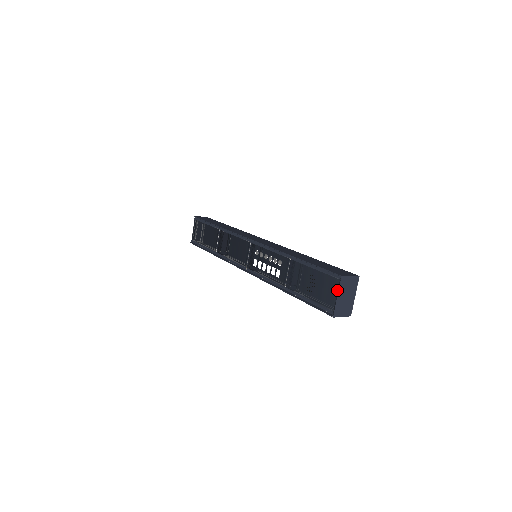
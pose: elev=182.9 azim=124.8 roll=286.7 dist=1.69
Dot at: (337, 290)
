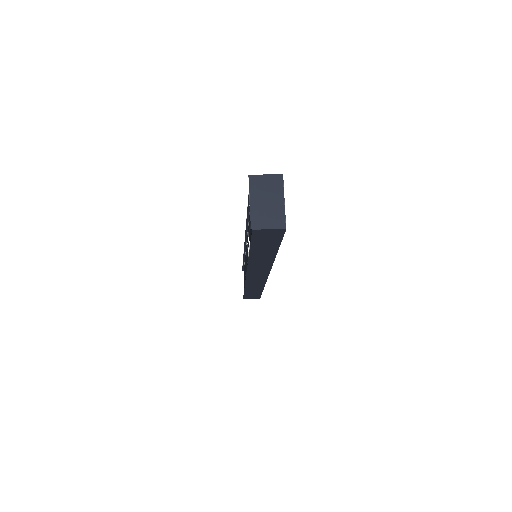
Dot at: (253, 197)
